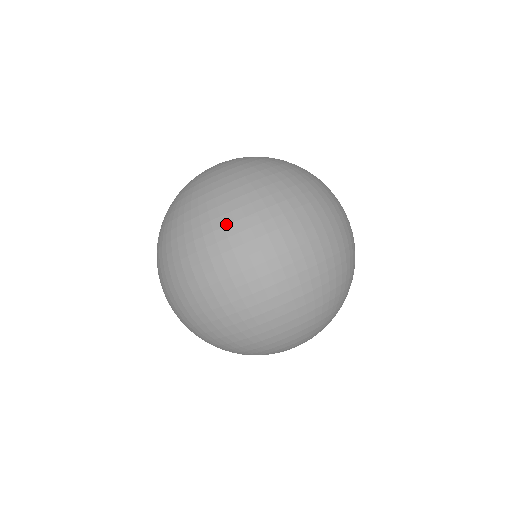
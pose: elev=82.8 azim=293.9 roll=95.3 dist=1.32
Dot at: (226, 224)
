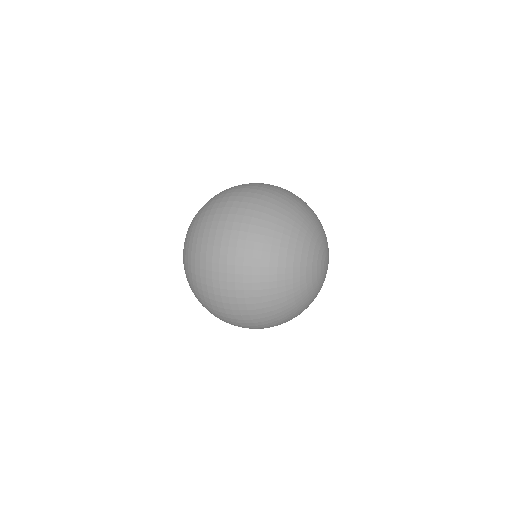
Dot at: (200, 250)
